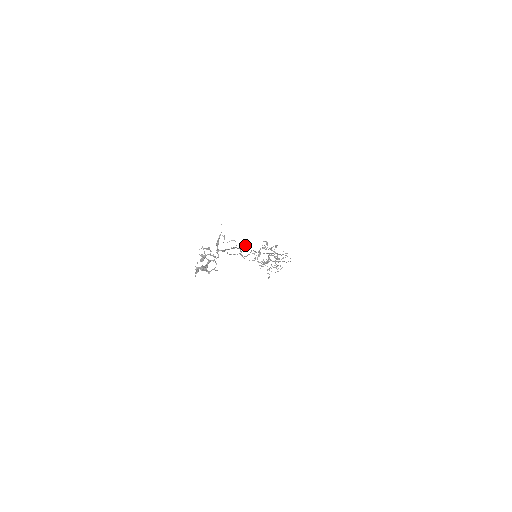
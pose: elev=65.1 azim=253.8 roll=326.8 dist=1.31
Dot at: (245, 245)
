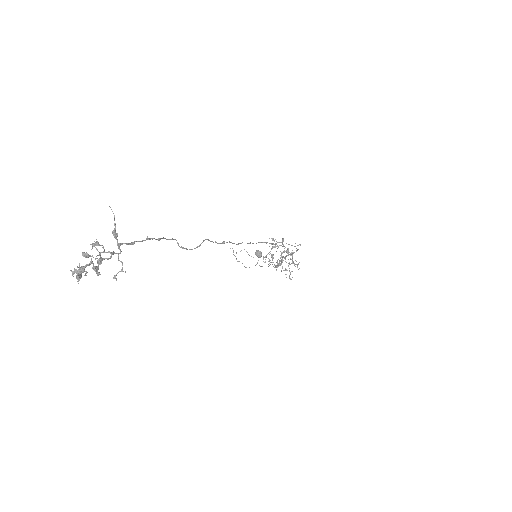
Dot at: (260, 252)
